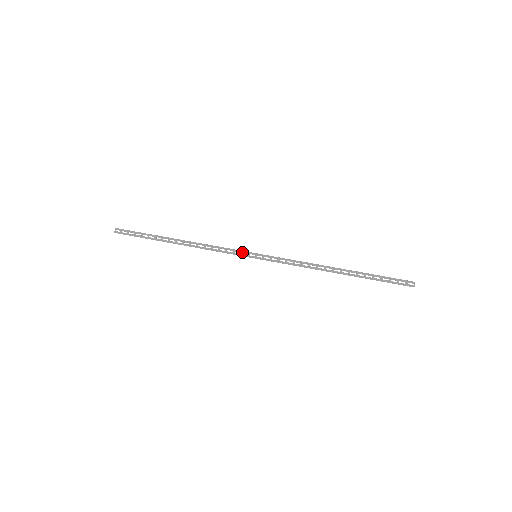
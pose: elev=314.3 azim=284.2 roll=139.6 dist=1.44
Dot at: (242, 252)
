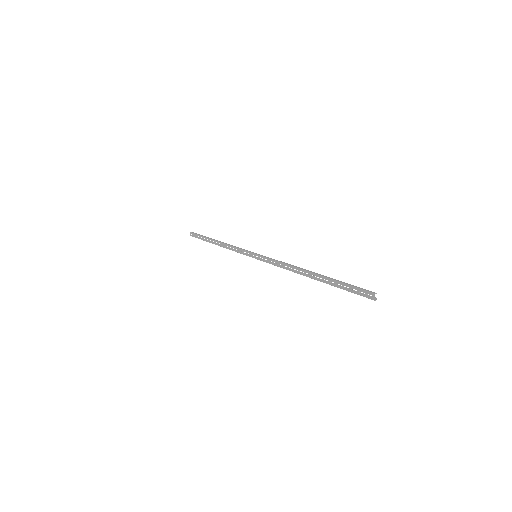
Dot at: (247, 252)
